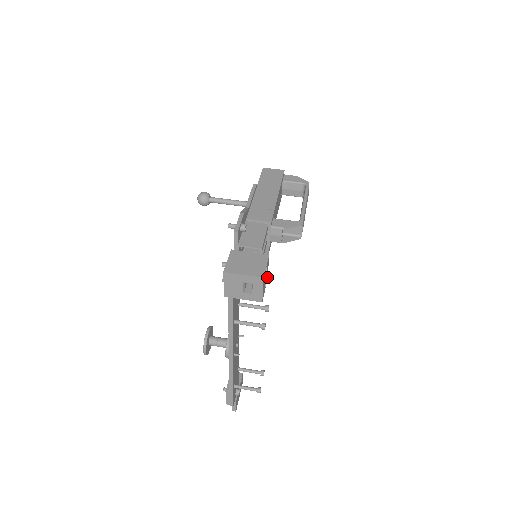
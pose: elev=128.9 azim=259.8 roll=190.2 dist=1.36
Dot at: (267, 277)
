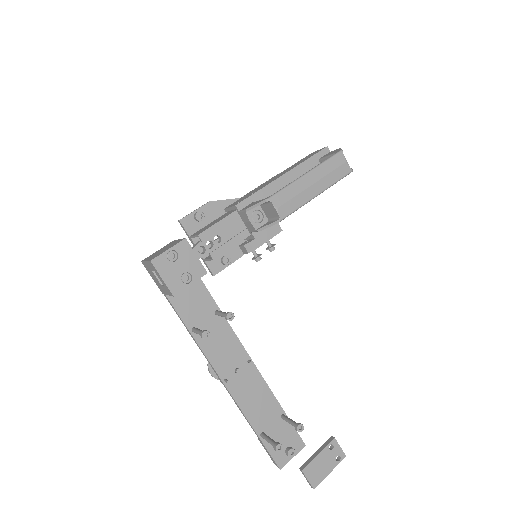
Dot at: (203, 269)
